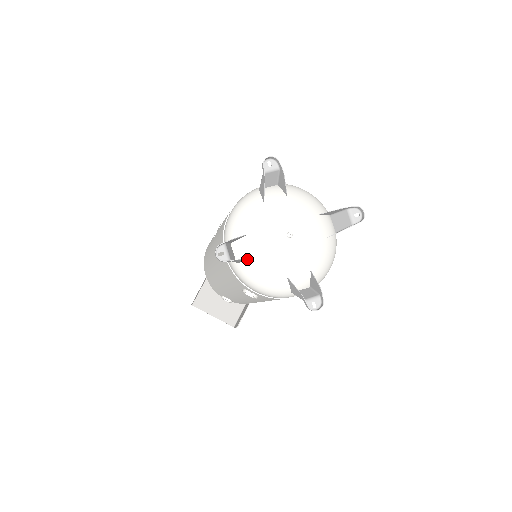
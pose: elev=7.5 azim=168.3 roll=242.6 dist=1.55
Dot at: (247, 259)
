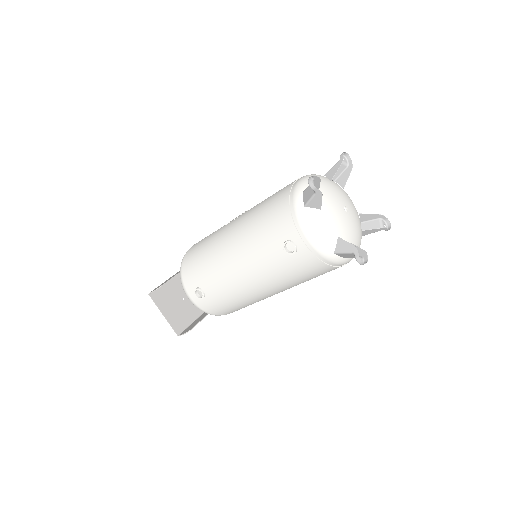
Dot at: occluded
